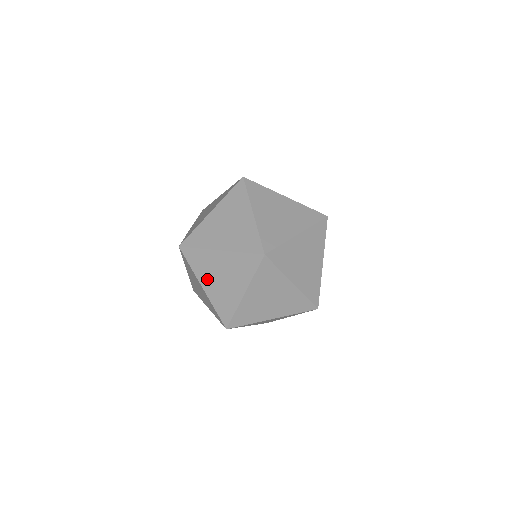
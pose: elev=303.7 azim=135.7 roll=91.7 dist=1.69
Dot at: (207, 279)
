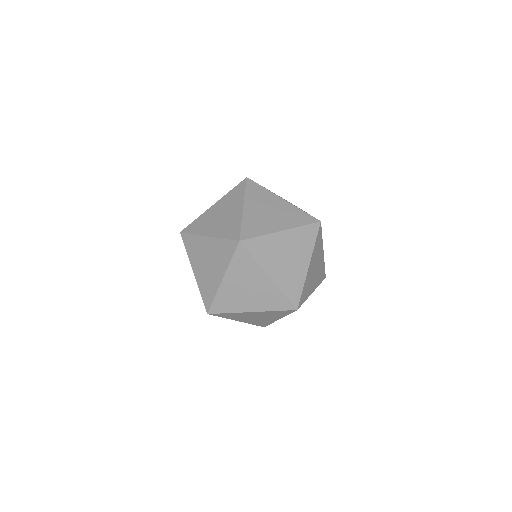
Dot at: (234, 279)
